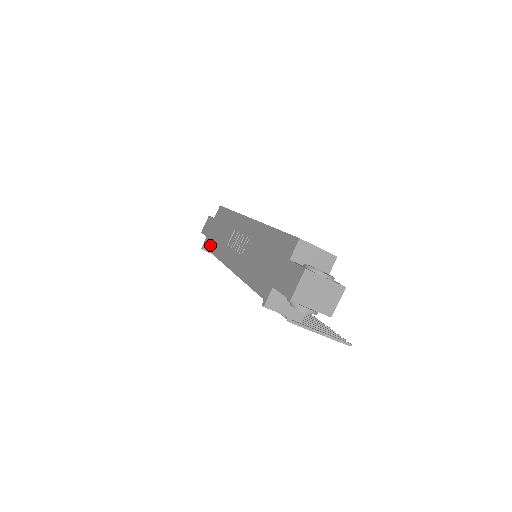
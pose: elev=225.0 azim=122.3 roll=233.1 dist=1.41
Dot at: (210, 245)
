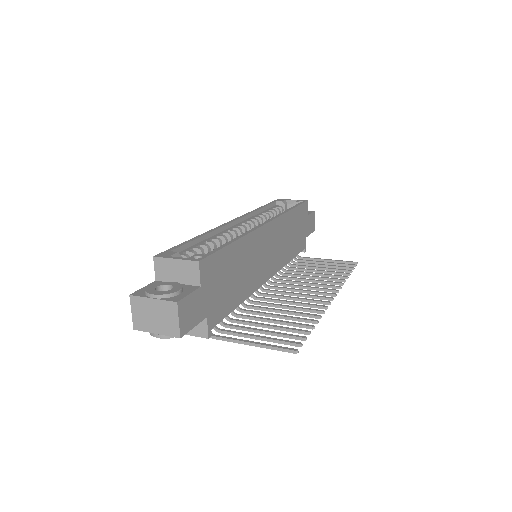
Dot at: occluded
